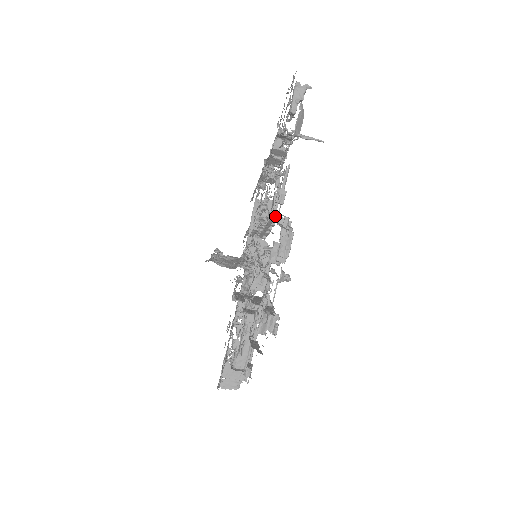
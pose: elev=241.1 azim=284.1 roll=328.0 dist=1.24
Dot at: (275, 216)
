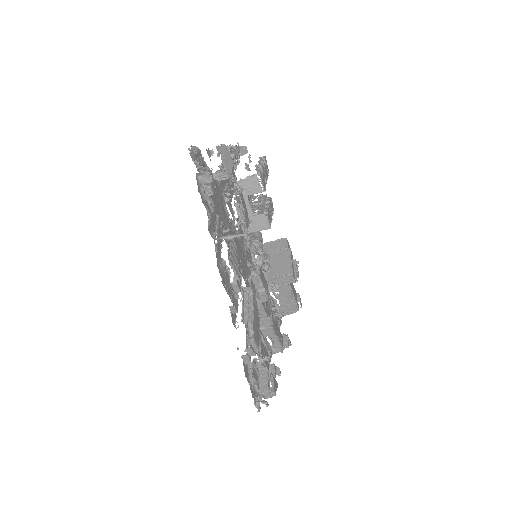
Dot at: (242, 288)
